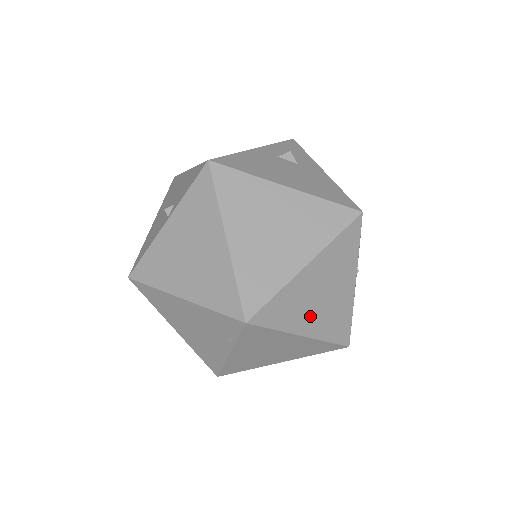
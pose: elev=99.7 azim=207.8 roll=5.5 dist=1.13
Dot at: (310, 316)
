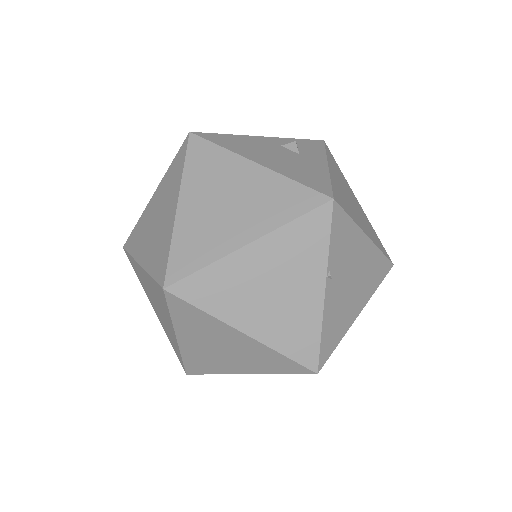
Dot at: (254, 311)
